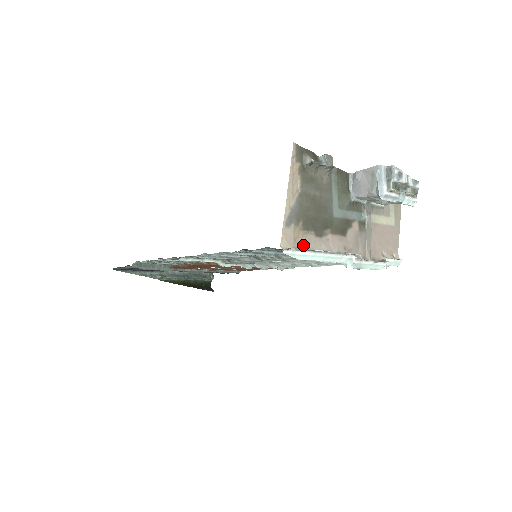
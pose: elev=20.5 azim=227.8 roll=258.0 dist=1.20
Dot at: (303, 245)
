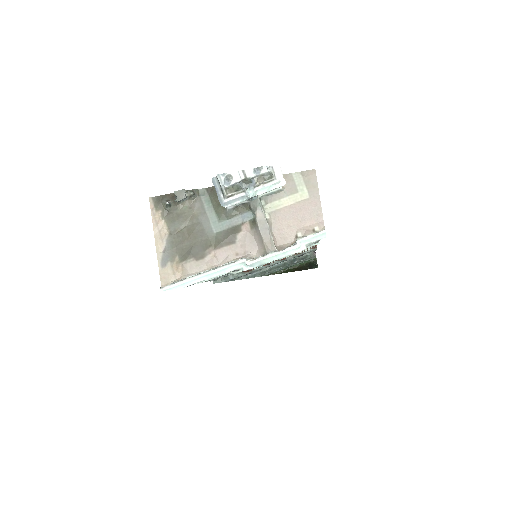
Dot at: (185, 274)
